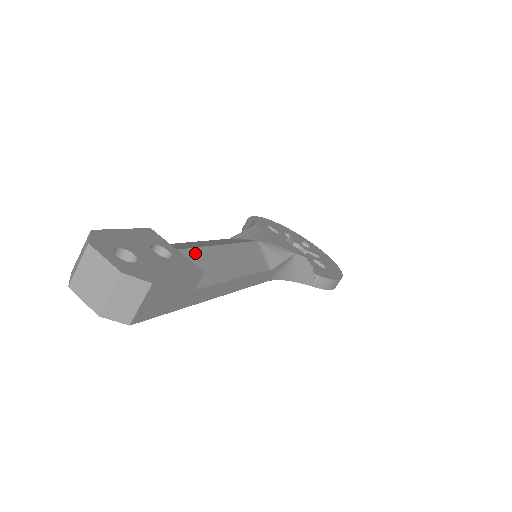
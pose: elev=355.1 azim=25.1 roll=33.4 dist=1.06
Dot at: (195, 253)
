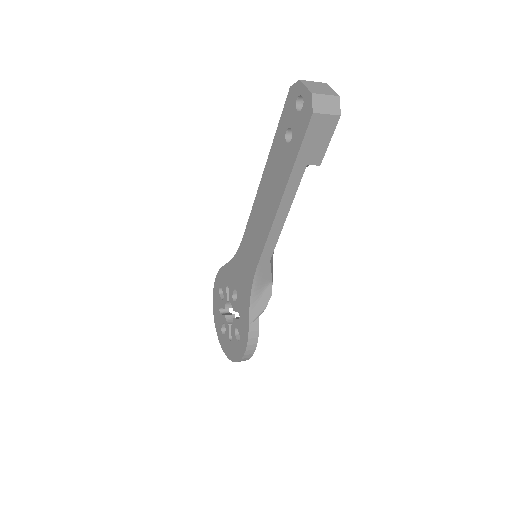
Dot at: occluded
